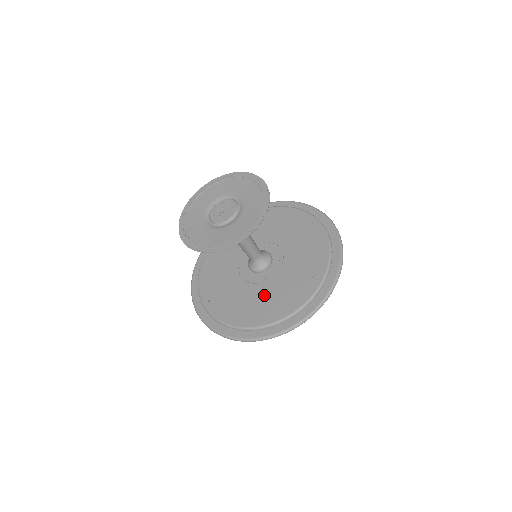
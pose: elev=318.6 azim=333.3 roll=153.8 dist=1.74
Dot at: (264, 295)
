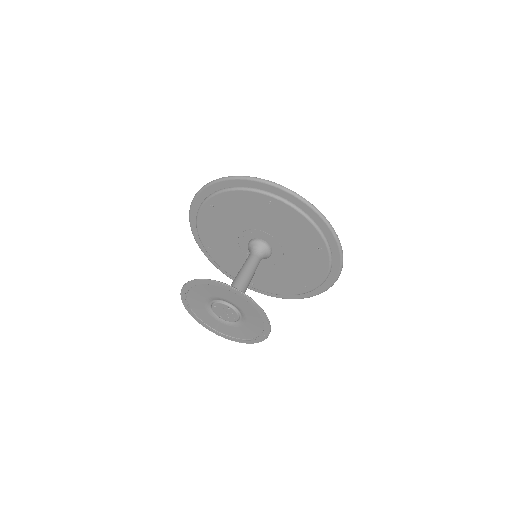
Dot at: (290, 271)
